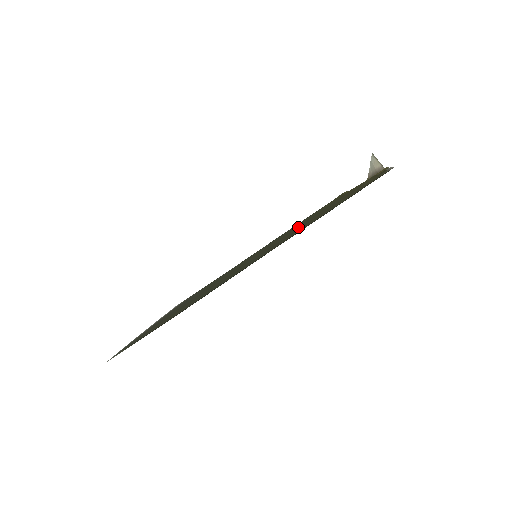
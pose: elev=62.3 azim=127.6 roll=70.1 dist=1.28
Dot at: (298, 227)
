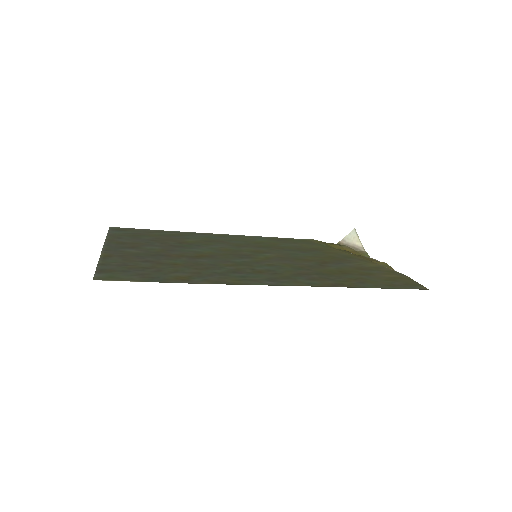
Dot at: (307, 260)
